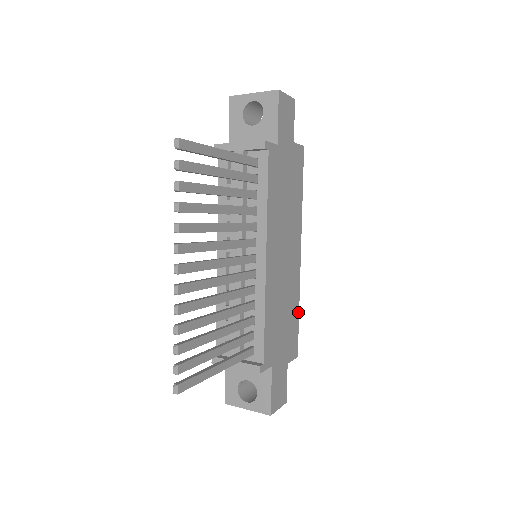
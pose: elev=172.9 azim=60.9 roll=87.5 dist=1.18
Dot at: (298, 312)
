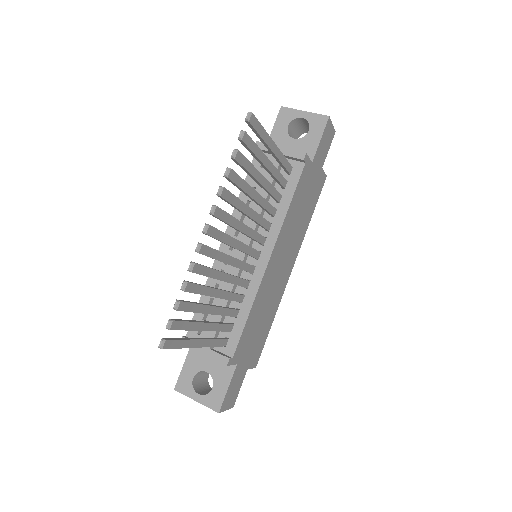
Dot at: (271, 324)
